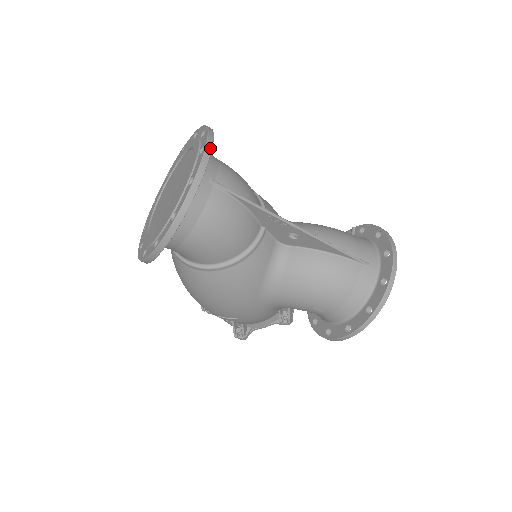
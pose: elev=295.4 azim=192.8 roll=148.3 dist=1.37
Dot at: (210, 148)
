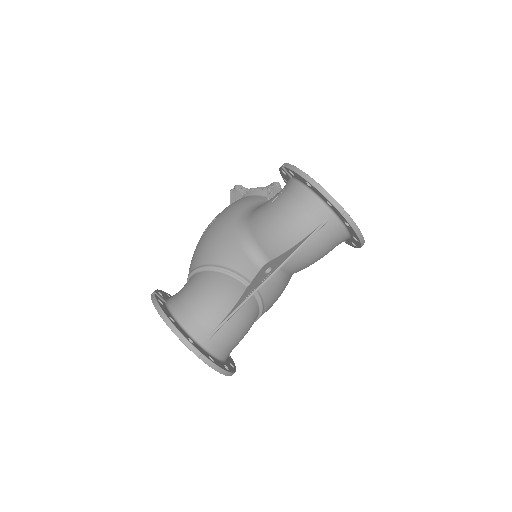
Dot at: (190, 345)
